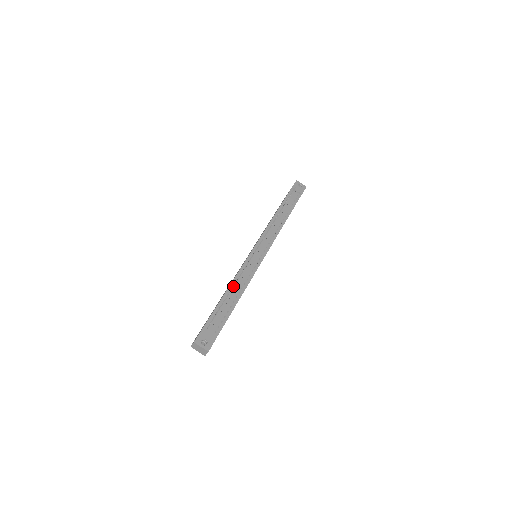
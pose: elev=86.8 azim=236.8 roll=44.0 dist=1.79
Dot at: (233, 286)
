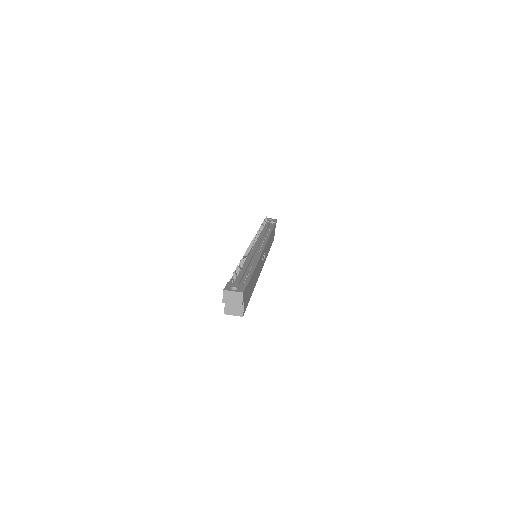
Dot at: (243, 259)
